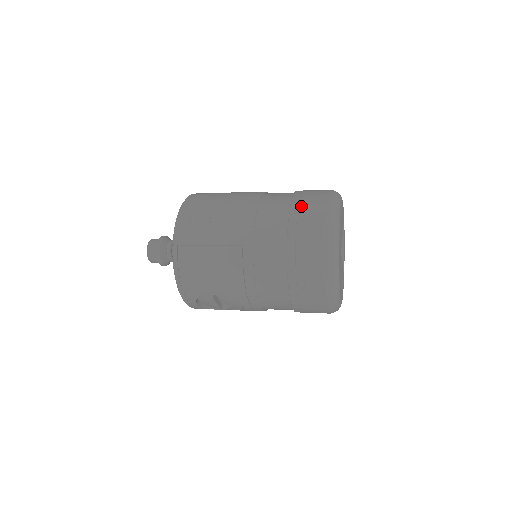
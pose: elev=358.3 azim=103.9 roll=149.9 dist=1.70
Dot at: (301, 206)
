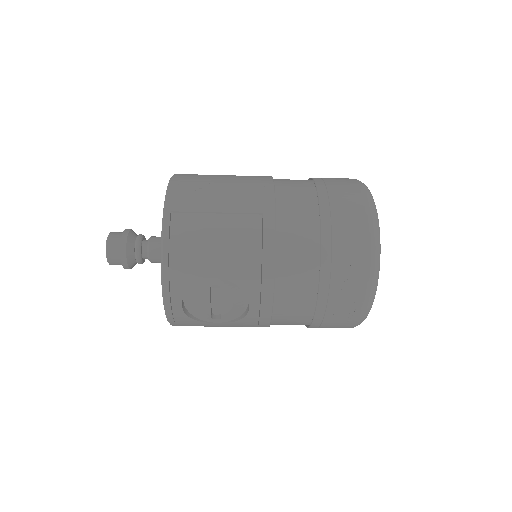
Dot at: (327, 181)
